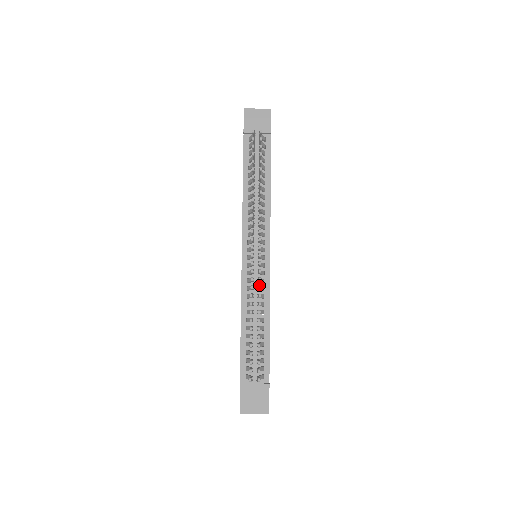
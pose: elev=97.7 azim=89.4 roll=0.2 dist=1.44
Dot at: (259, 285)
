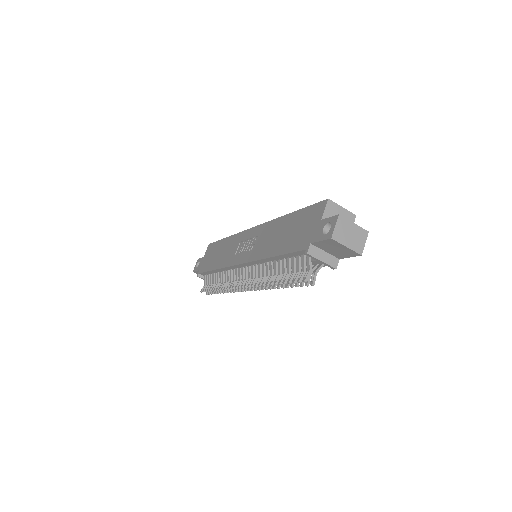
Dot at: (234, 291)
